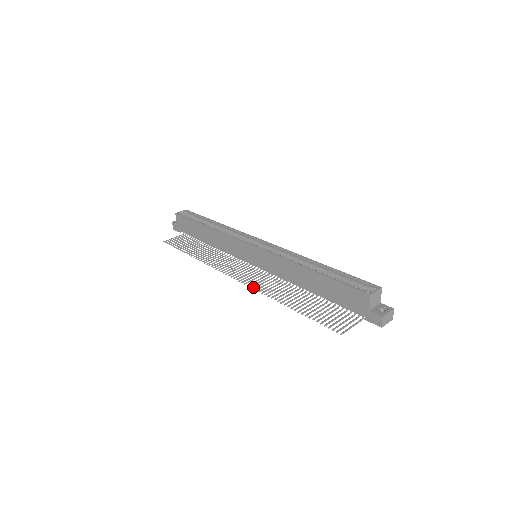
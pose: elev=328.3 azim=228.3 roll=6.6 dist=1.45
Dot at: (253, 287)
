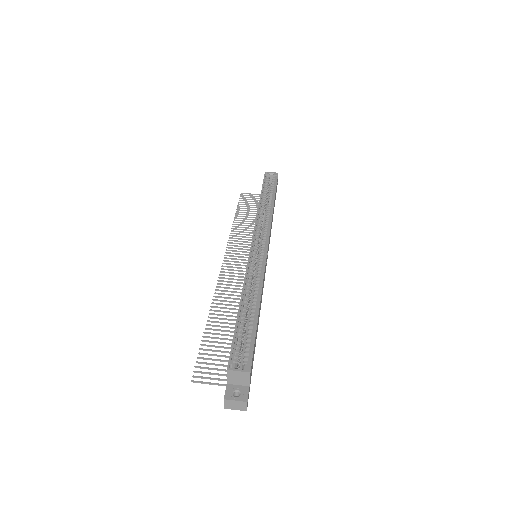
Dot at: occluded
